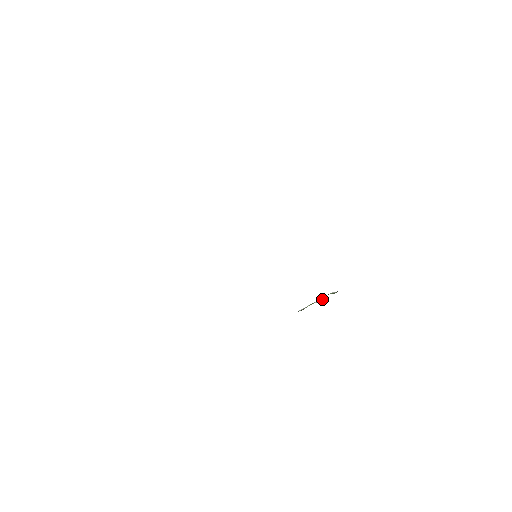
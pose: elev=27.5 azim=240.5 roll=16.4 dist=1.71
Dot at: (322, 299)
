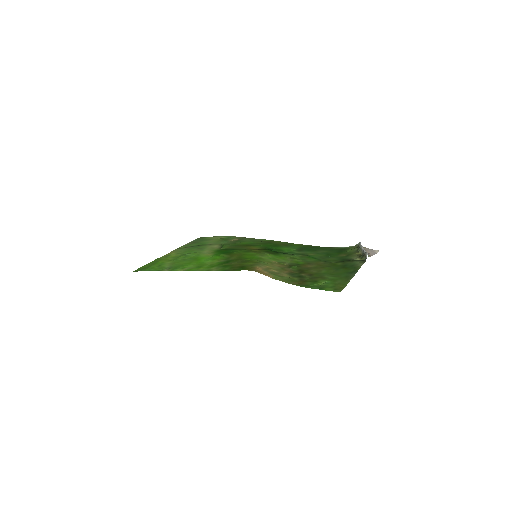
Dot at: (362, 253)
